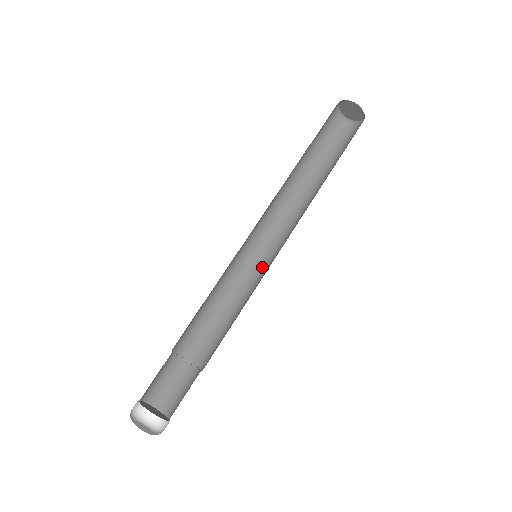
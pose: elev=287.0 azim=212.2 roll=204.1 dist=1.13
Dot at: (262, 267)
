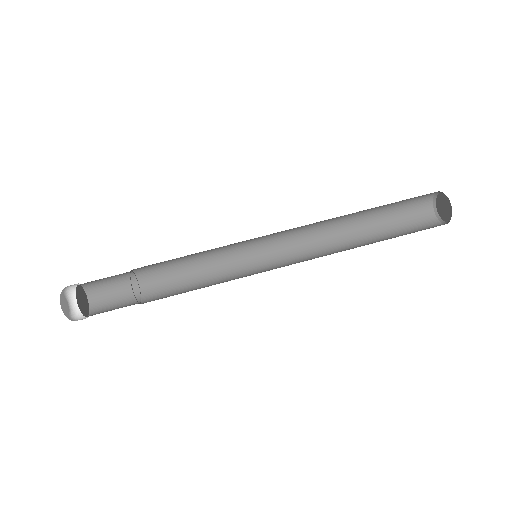
Dot at: (256, 270)
